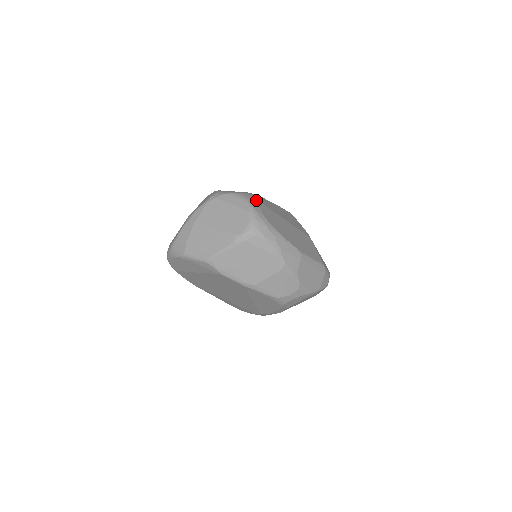
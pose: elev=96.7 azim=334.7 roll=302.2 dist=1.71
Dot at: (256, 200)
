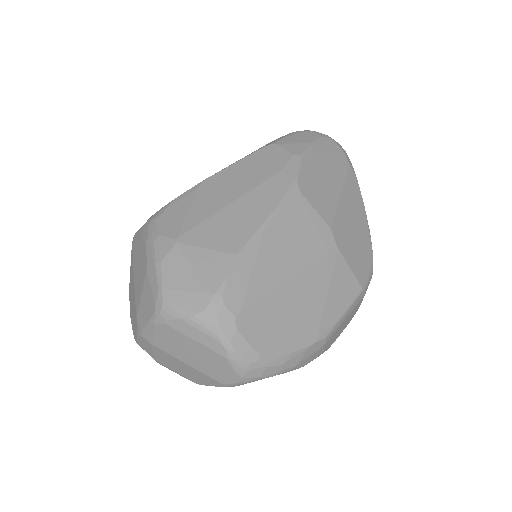
Dot at: (233, 319)
